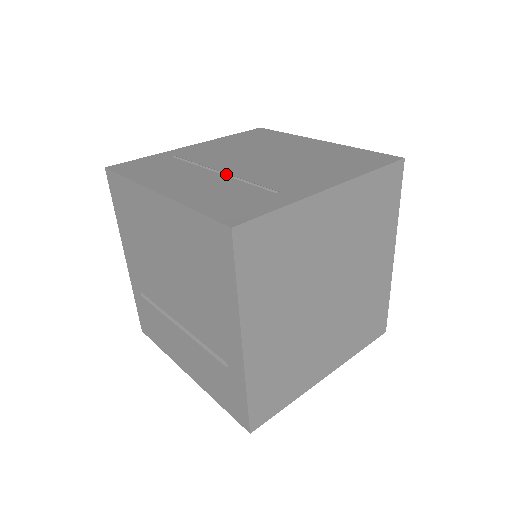
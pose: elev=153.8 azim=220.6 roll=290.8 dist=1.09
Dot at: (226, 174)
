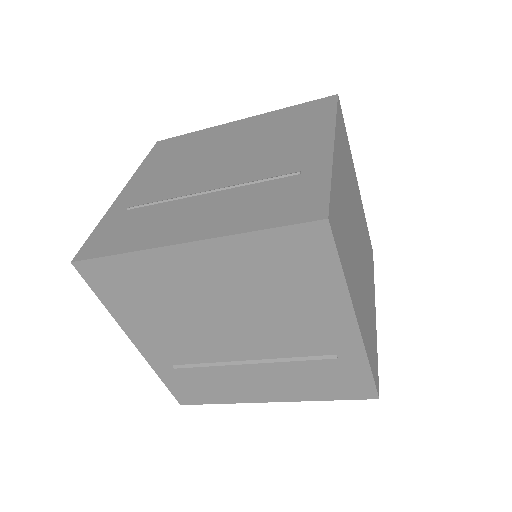
Dot at: (221, 189)
